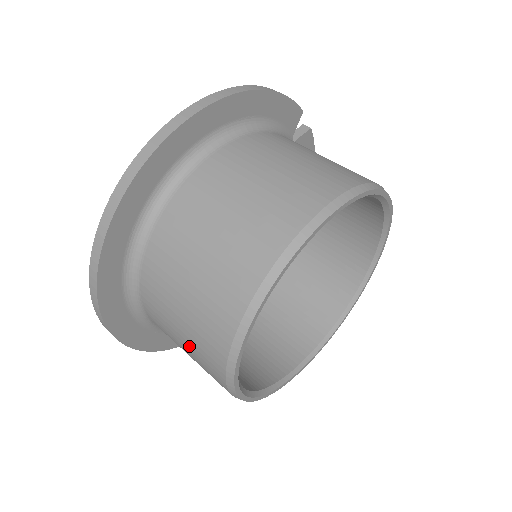
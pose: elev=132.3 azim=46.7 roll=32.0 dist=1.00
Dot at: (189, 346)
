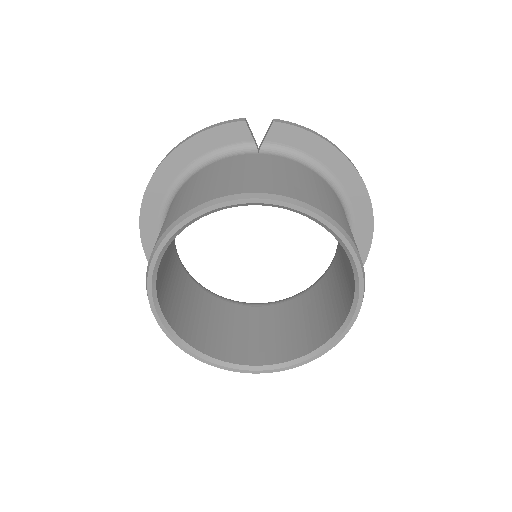
Dot at: occluded
